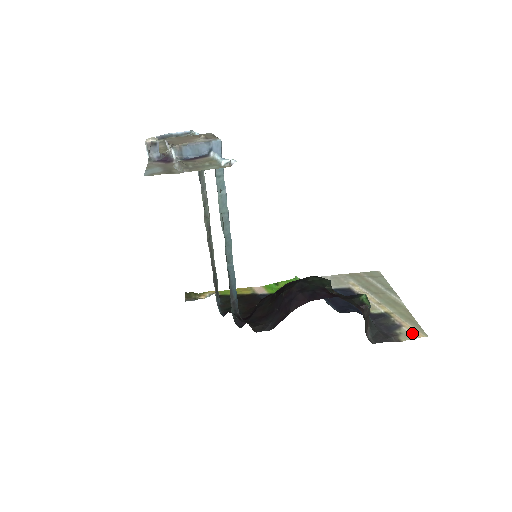
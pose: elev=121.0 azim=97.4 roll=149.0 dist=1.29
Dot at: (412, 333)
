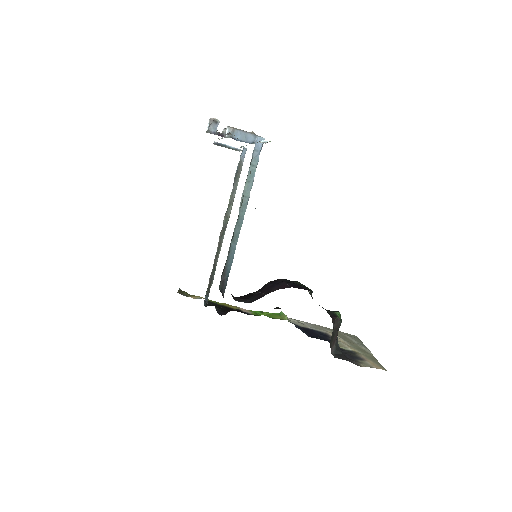
Dot at: (373, 365)
